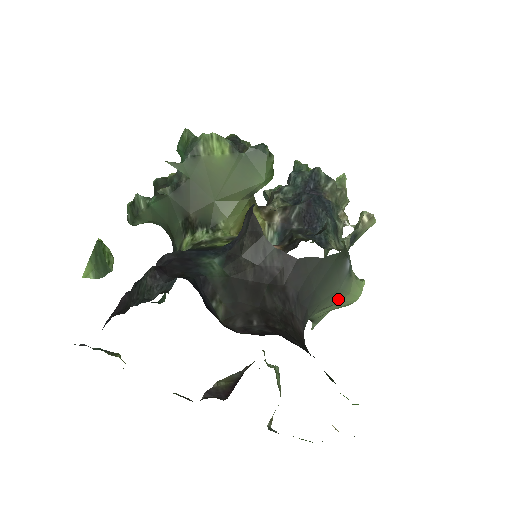
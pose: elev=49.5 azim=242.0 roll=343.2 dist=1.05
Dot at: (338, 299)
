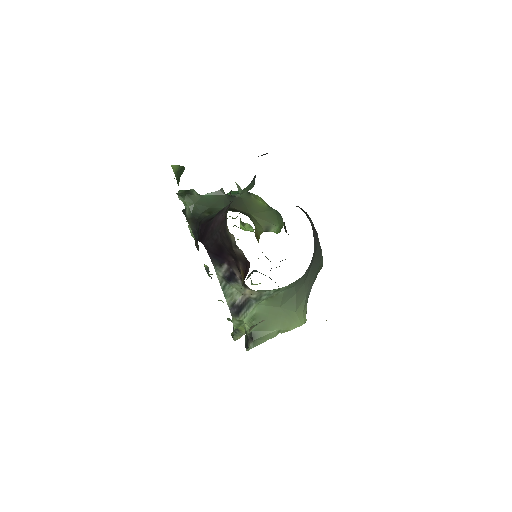
Dot at: (298, 308)
